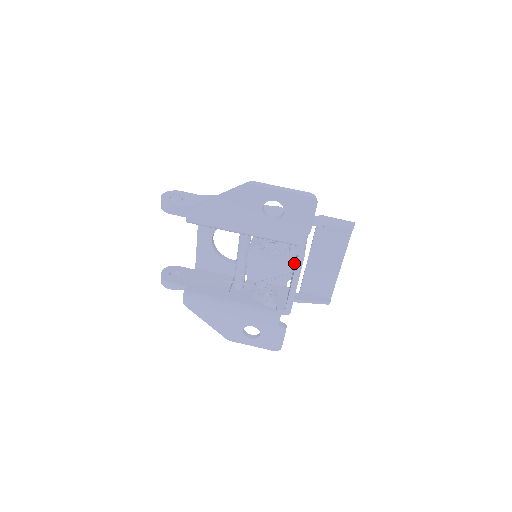
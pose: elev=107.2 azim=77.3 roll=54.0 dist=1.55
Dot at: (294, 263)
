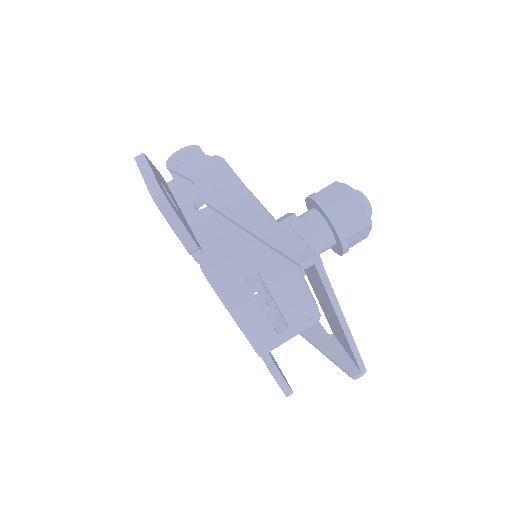
Dot at: occluded
